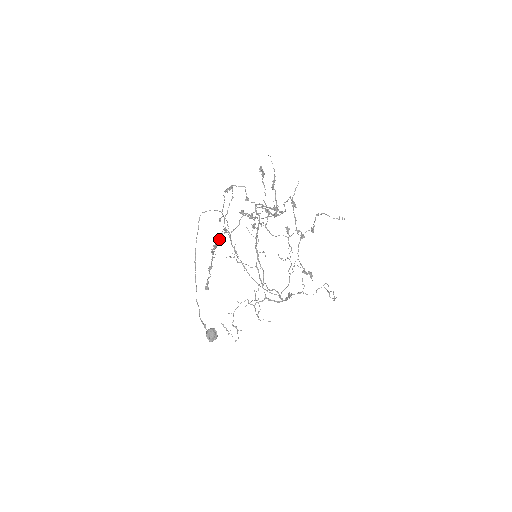
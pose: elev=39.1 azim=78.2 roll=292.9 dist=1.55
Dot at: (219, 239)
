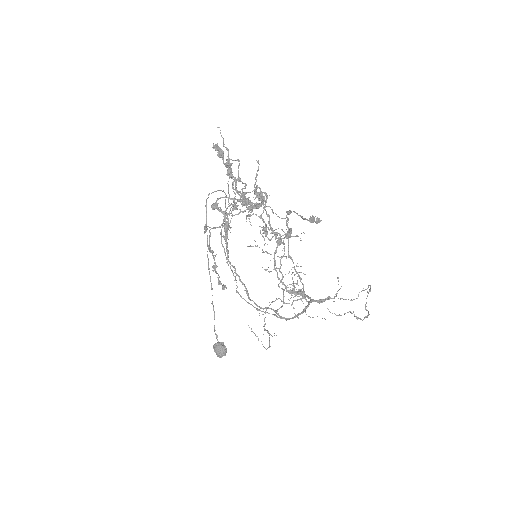
Dot at: (209, 236)
